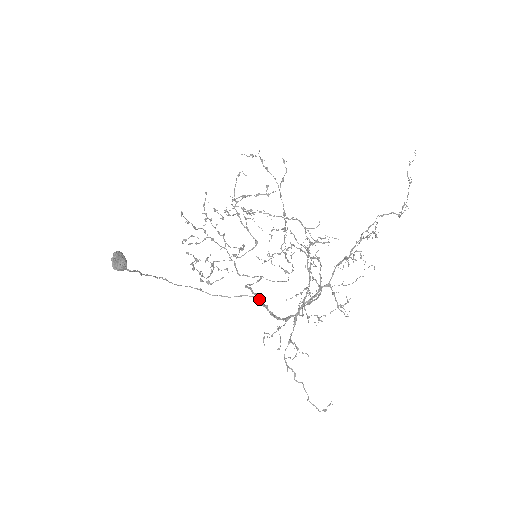
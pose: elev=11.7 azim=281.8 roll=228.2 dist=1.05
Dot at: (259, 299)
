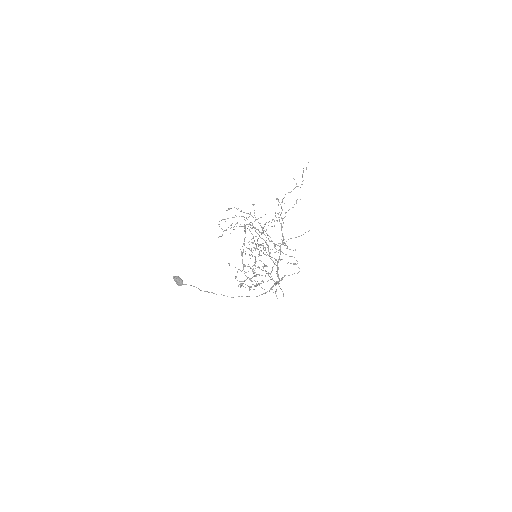
Dot at: occluded
